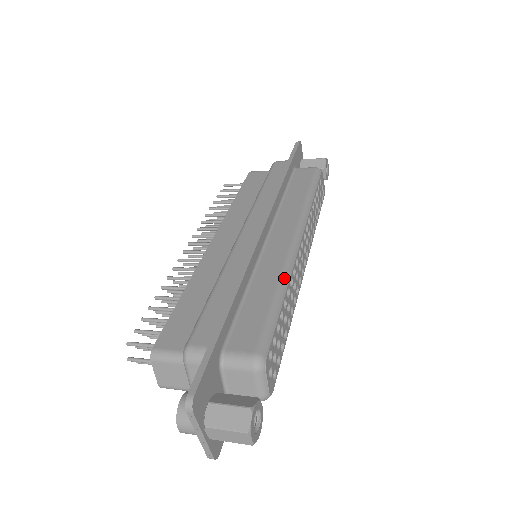
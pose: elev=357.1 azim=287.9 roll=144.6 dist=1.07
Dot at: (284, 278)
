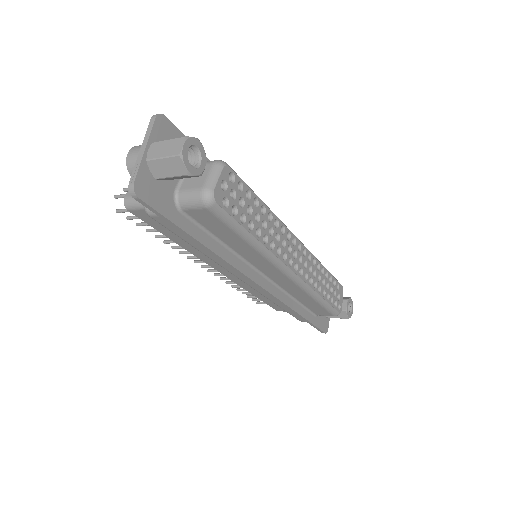
Dot at: occluded
